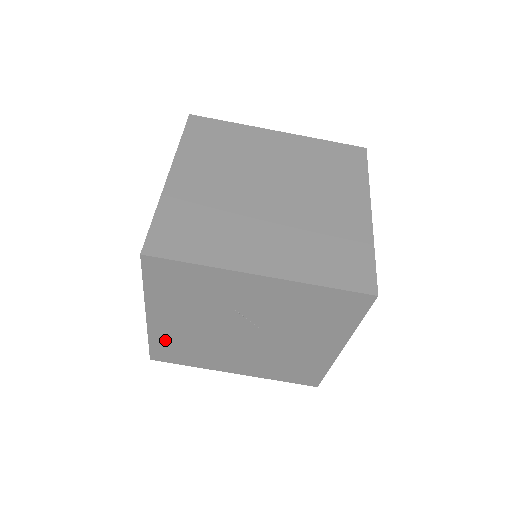
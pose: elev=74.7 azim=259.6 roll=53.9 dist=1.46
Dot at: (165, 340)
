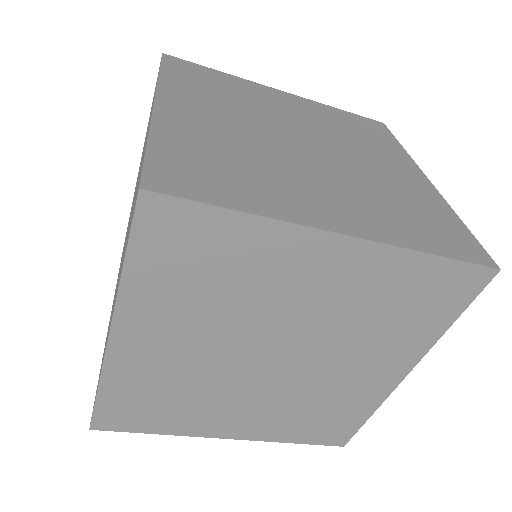
Dot at: (129, 386)
